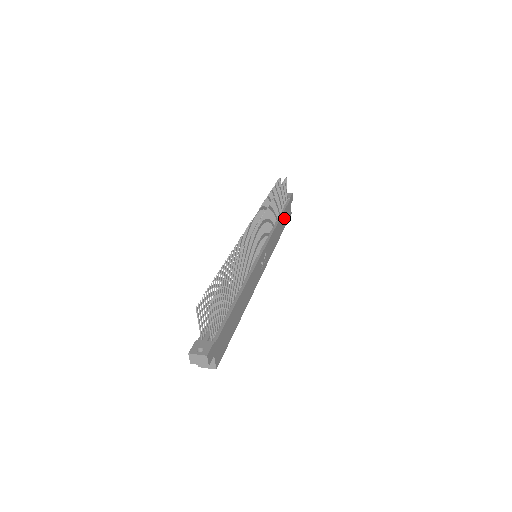
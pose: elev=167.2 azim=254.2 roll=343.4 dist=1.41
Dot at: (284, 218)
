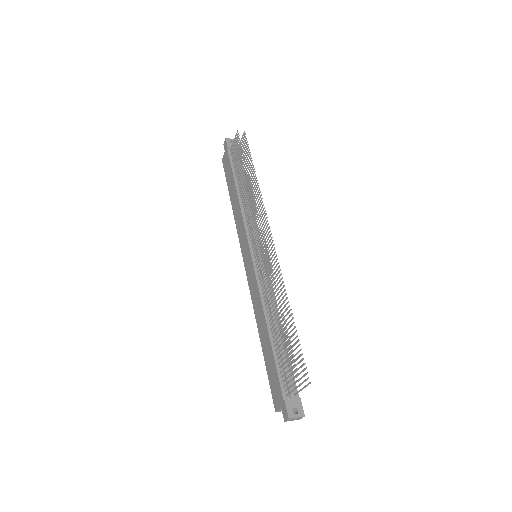
Dot at: occluded
